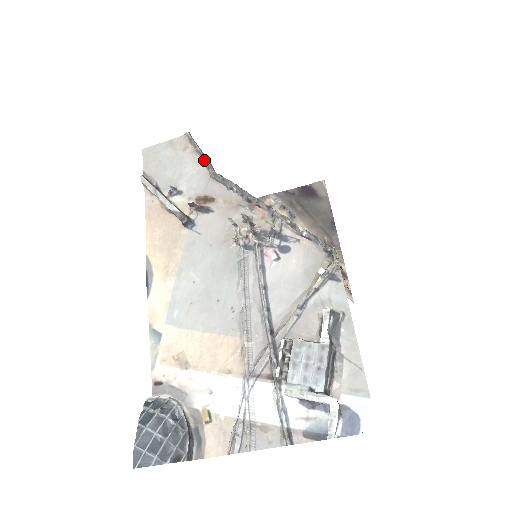
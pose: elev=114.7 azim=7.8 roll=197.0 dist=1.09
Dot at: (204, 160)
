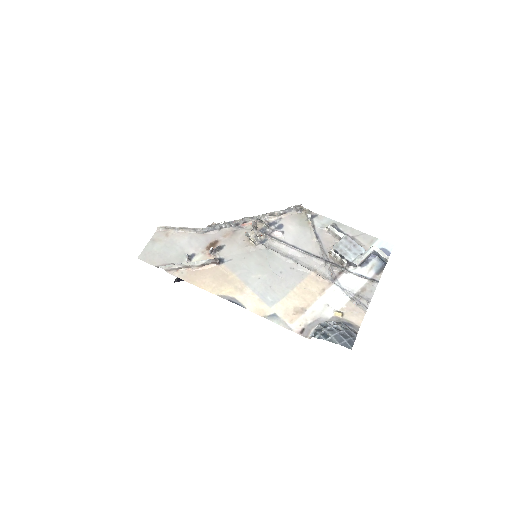
Dot at: (188, 229)
